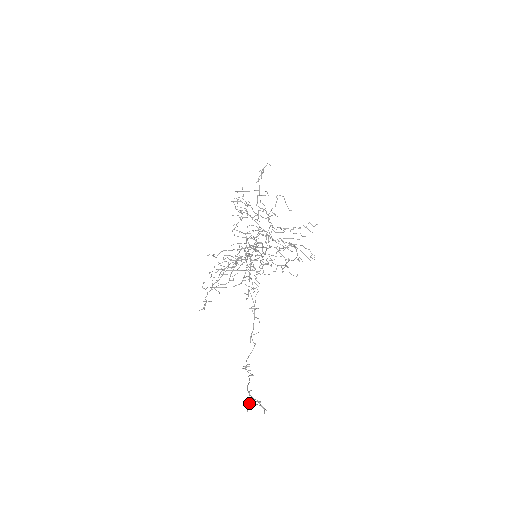
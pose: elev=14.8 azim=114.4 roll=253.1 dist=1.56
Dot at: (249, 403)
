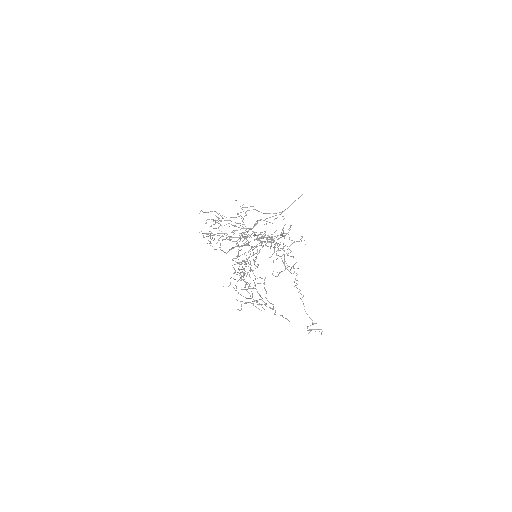
Dot at: (310, 329)
